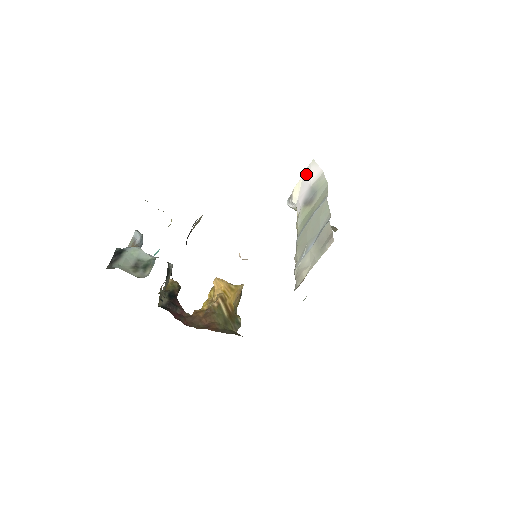
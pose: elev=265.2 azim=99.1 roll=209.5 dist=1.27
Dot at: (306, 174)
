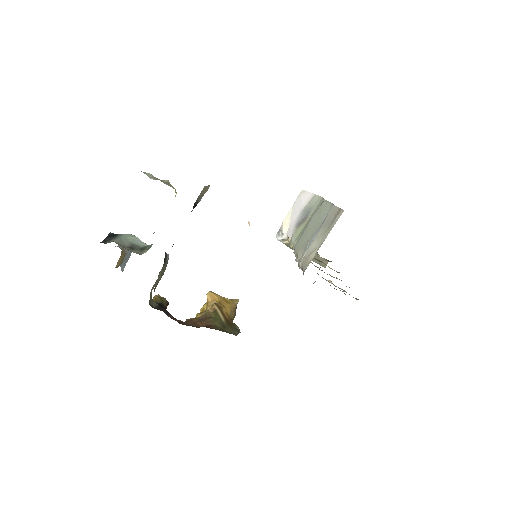
Dot at: (296, 203)
